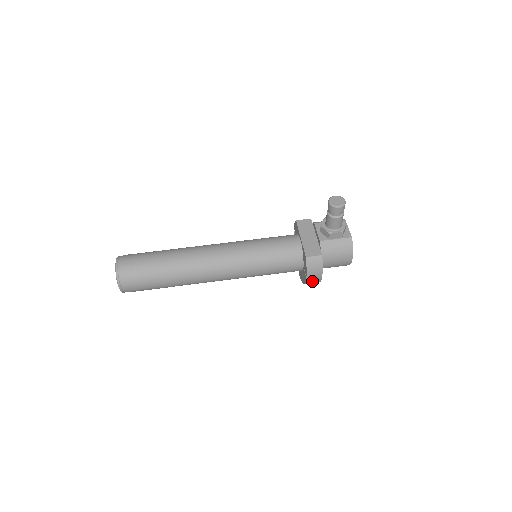
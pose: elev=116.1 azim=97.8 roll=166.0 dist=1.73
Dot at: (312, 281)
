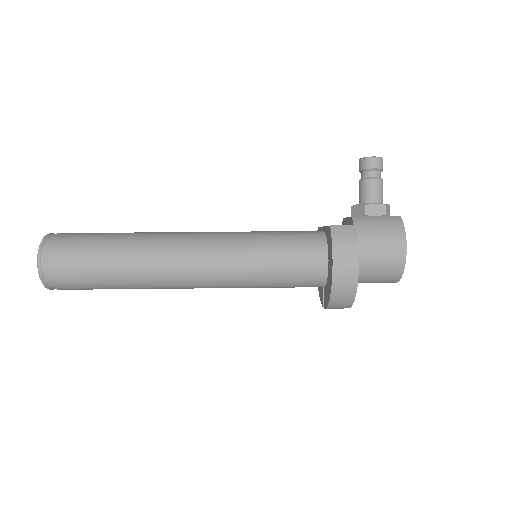
Dot at: (343, 277)
